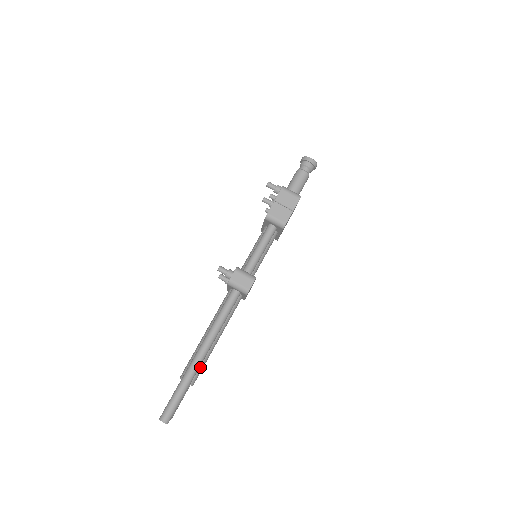
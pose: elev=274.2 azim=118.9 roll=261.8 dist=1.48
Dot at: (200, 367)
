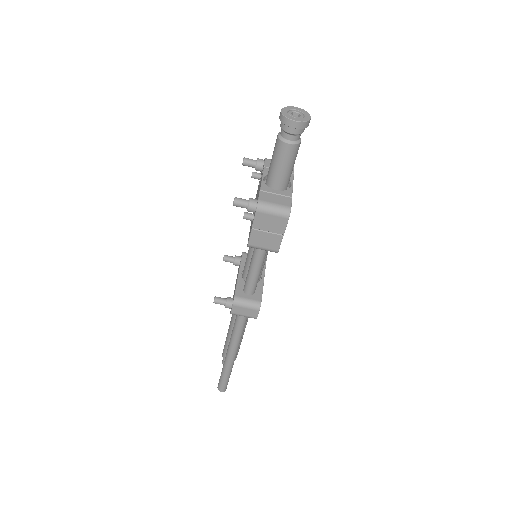
Dot at: occluded
